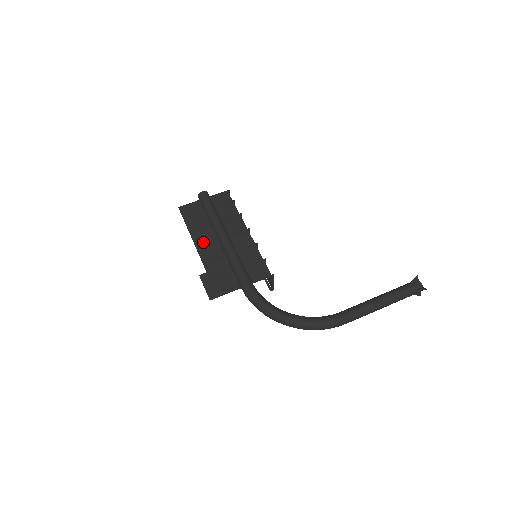
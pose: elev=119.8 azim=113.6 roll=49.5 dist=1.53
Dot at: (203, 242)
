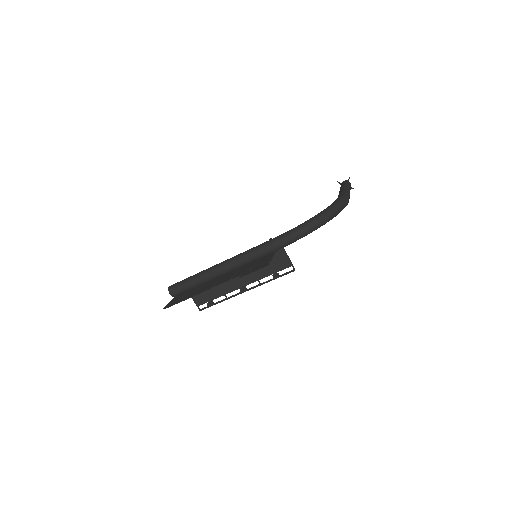
Dot at: (212, 285)
